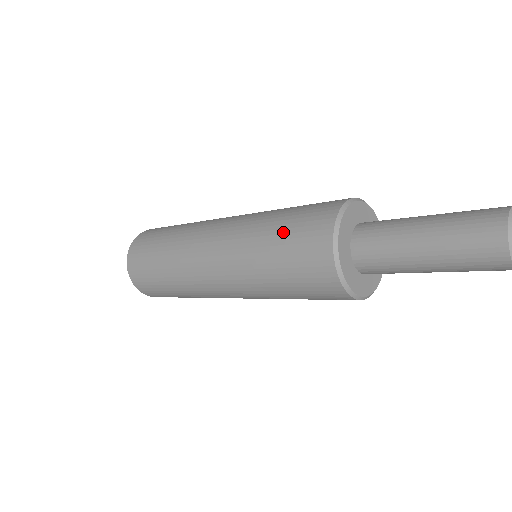
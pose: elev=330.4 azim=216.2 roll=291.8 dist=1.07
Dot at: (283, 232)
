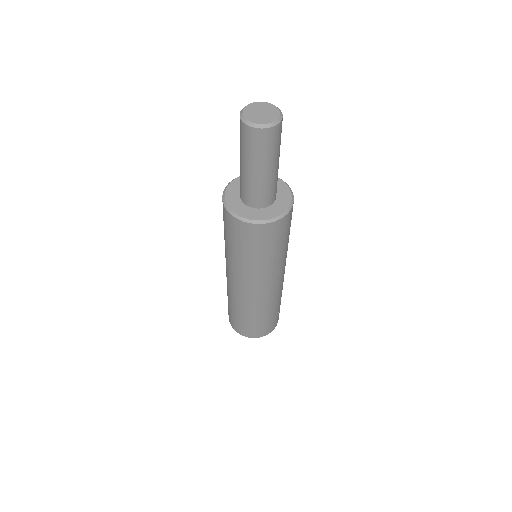
Dot at: occluded
